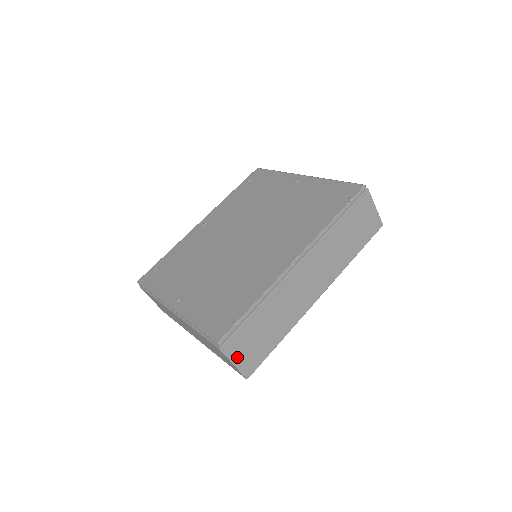
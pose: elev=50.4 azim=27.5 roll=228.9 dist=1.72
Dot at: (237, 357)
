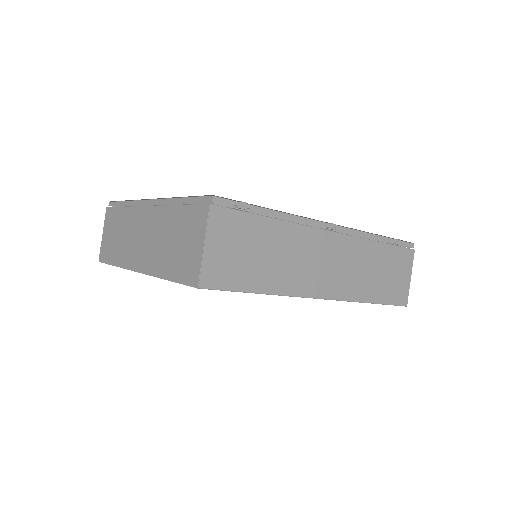
Dot at: (214, 242)
